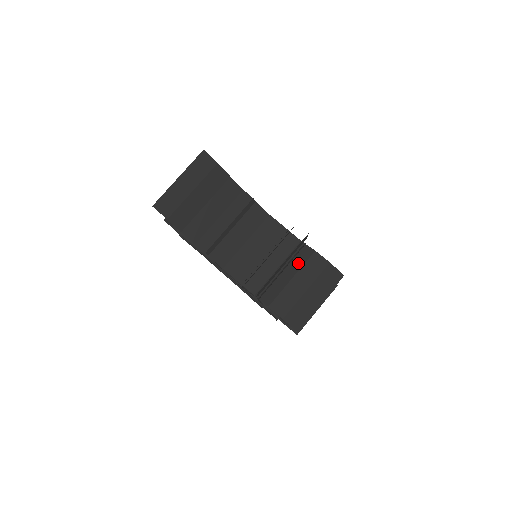
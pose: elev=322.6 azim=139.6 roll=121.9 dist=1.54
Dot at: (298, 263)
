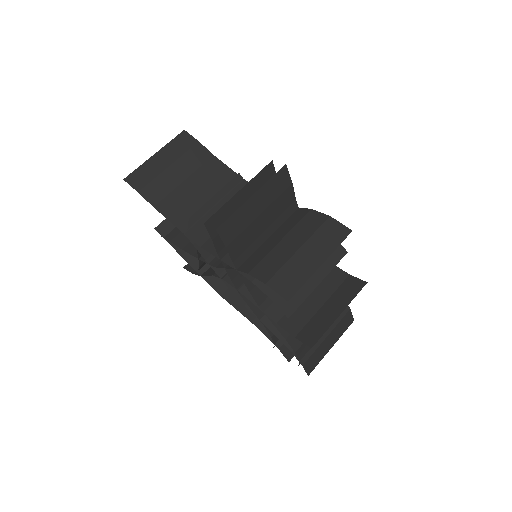
Dot at: (290, 225)
